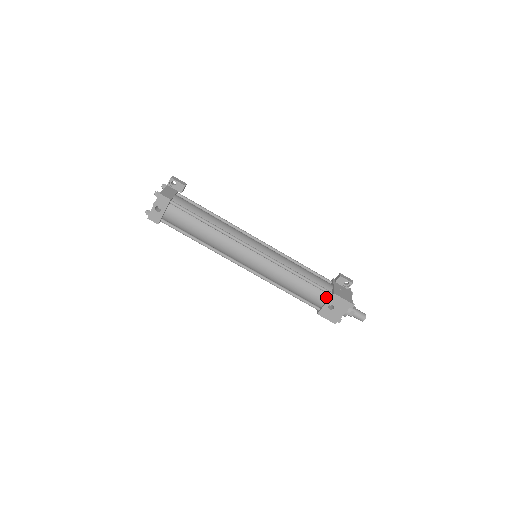
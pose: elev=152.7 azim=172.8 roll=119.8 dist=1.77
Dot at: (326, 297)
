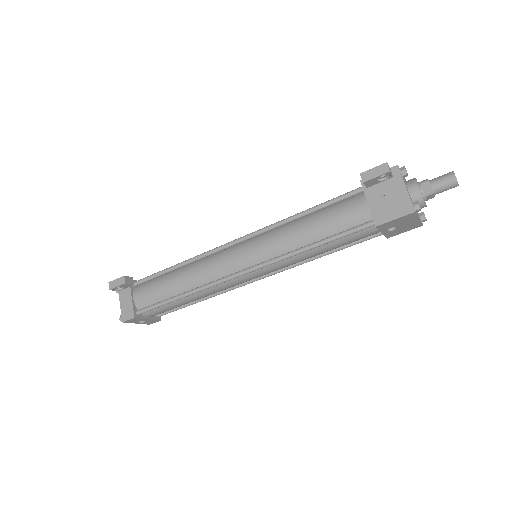
Dot at: (373, 228)
